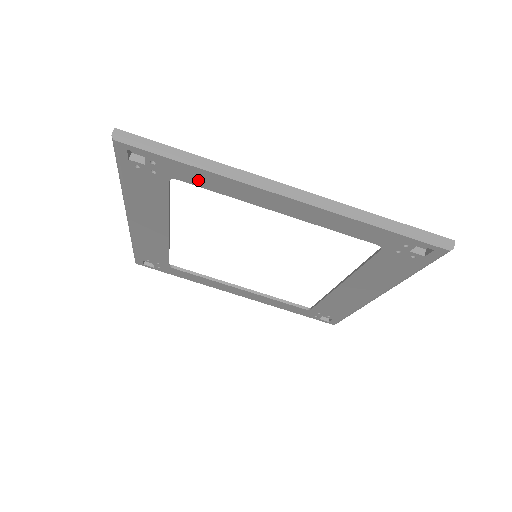
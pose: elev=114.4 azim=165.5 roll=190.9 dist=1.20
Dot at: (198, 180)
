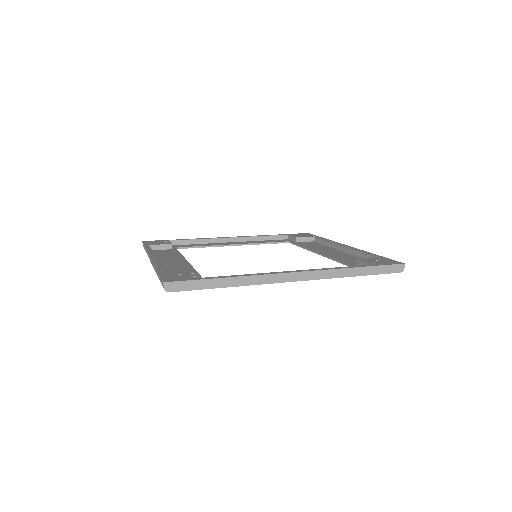
Dot at: occluded
